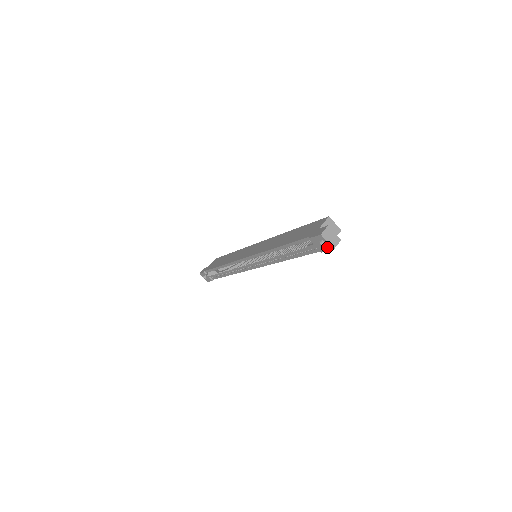
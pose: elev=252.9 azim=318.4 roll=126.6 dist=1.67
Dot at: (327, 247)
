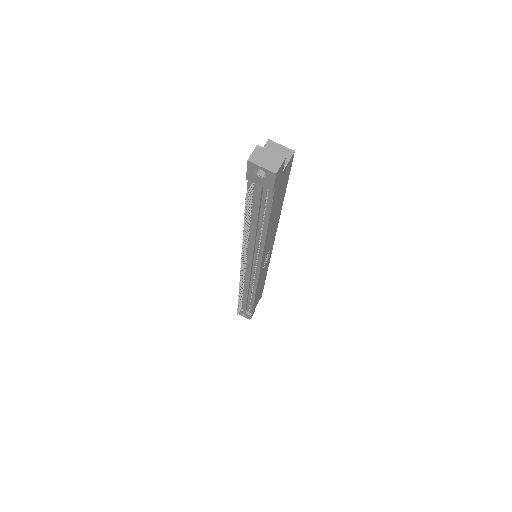
Dot at: (269, 176)
